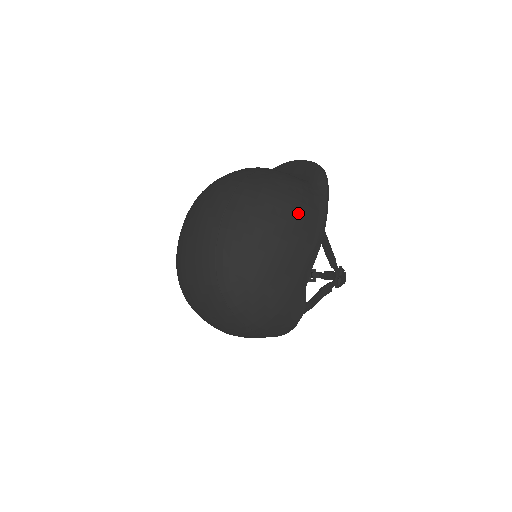
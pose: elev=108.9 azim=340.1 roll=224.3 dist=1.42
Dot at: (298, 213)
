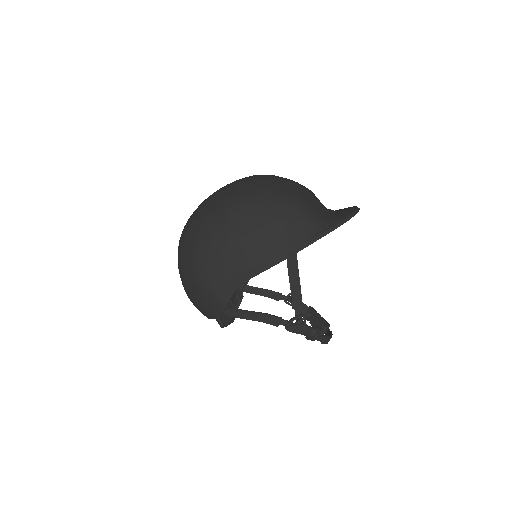
Dot at: (267, 225)
